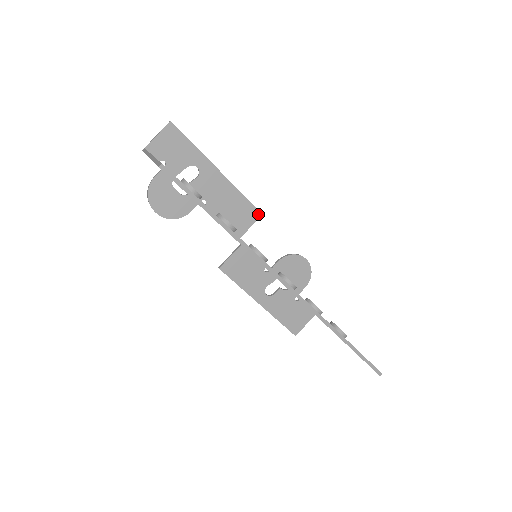
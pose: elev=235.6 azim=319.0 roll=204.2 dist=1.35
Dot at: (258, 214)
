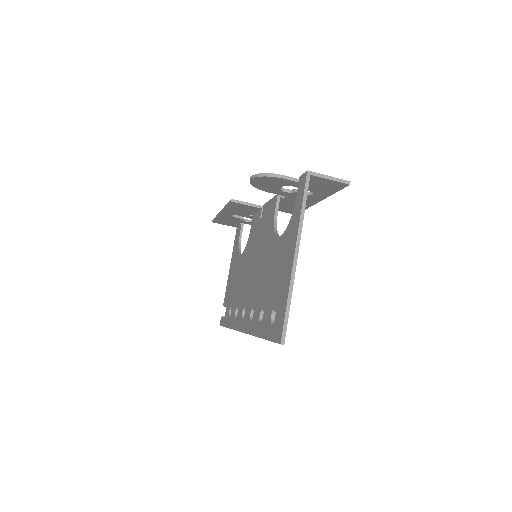
Dot at: occluded
